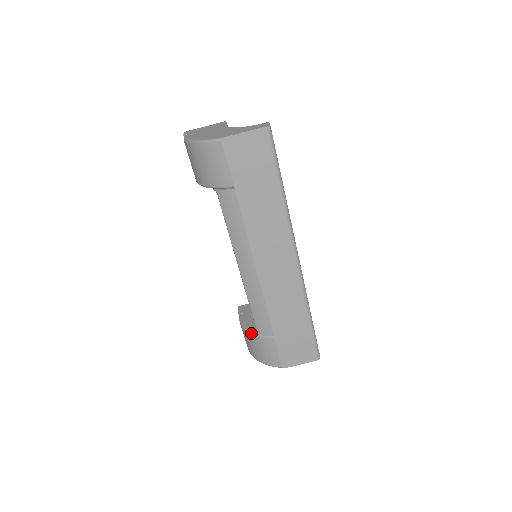
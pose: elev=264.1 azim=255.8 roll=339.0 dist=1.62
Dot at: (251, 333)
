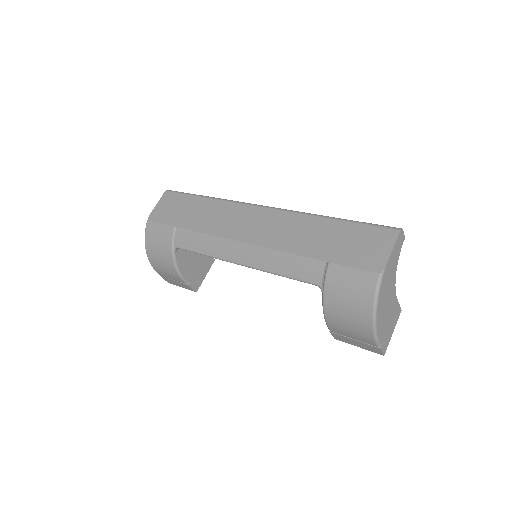
Dot at: (323, 299)
